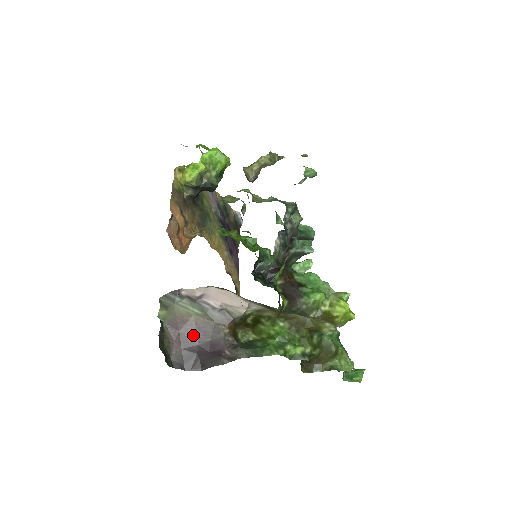
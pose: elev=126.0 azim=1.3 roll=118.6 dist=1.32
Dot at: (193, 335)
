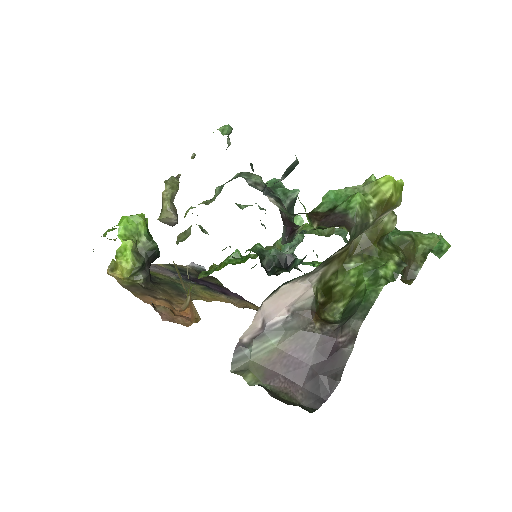
Dot at: (296, 363)
